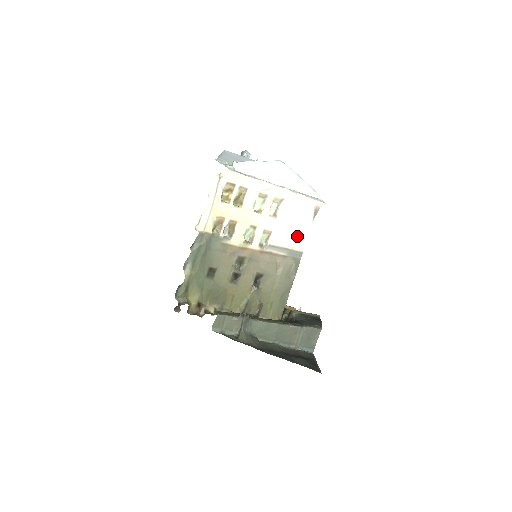
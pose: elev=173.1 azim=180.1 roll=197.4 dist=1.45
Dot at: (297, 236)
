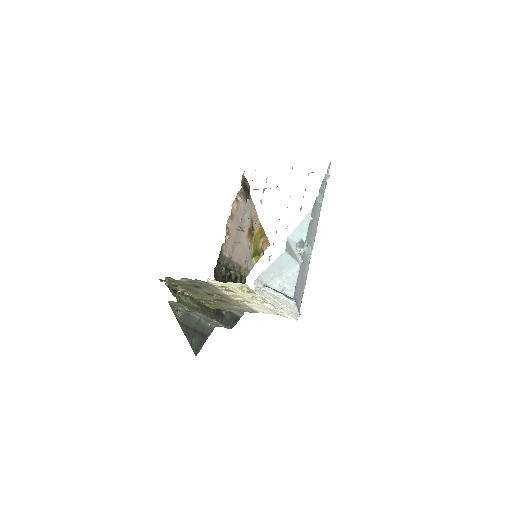
Dot at: (265, 311)
